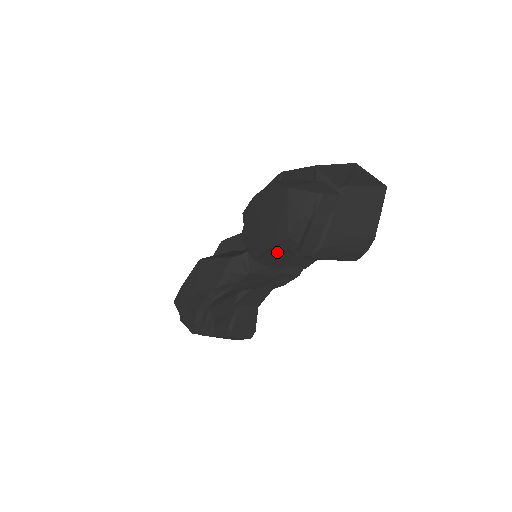
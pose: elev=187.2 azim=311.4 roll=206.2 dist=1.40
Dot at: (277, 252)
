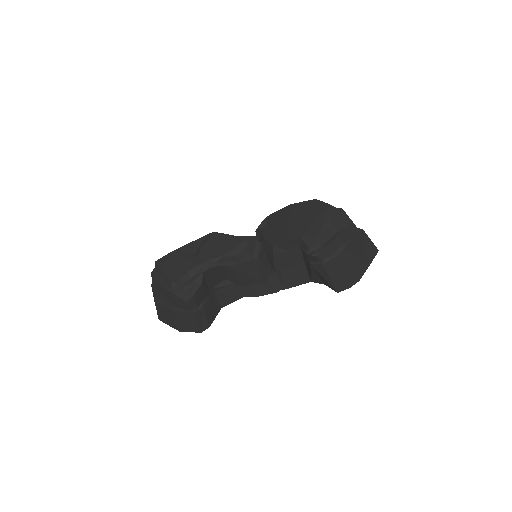
Dot at: (292, 250)
